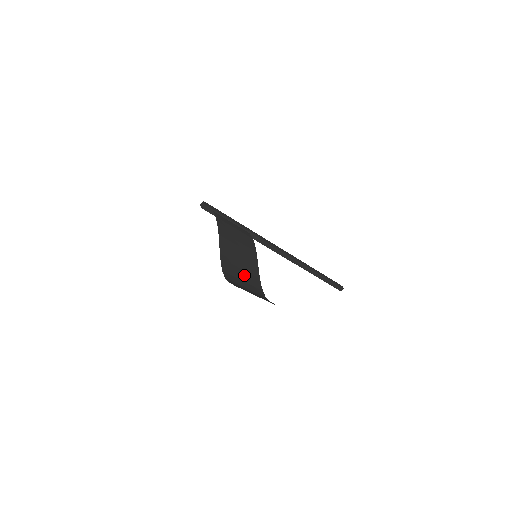
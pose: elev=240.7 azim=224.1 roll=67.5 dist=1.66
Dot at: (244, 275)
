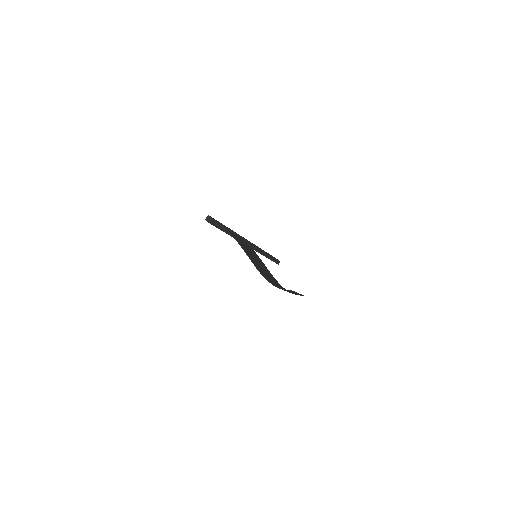
Dot at: (270, 278)
